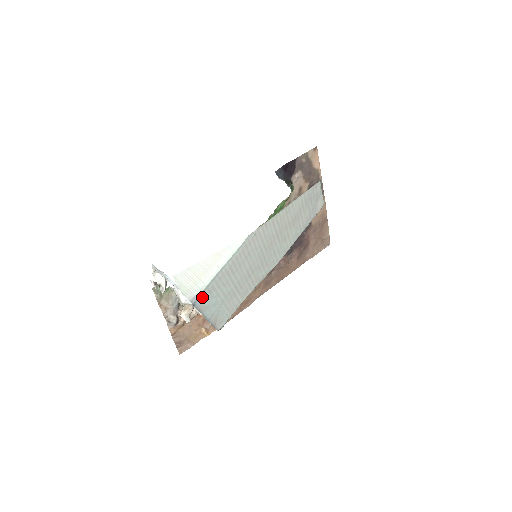
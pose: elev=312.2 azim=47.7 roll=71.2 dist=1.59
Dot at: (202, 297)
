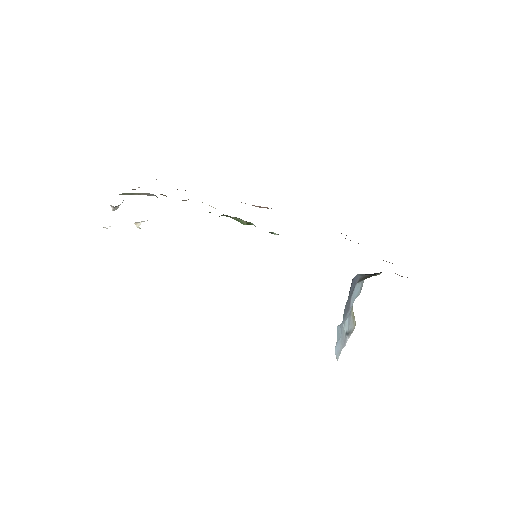
Dot at: occluded
